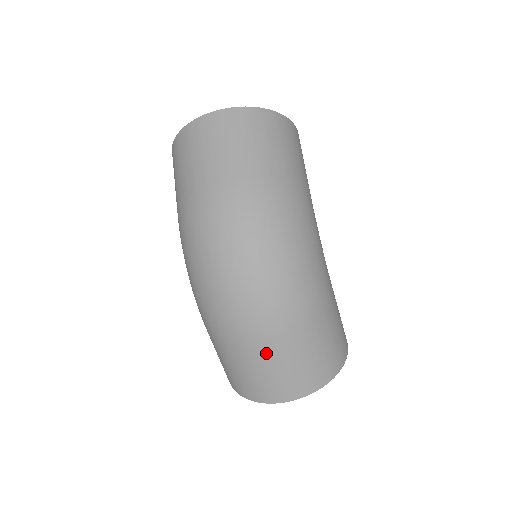
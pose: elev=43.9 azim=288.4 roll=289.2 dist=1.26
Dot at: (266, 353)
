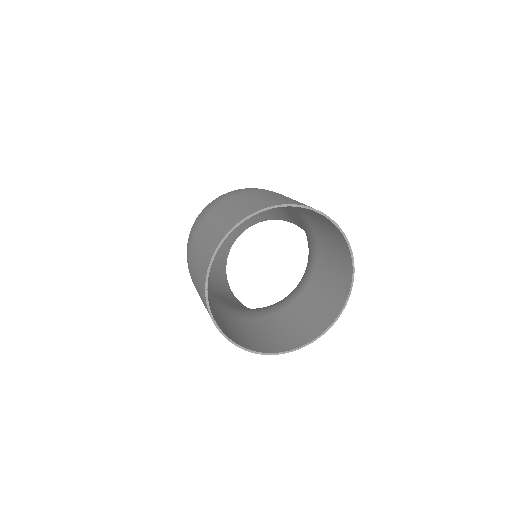
Dot at: (210, 219)
